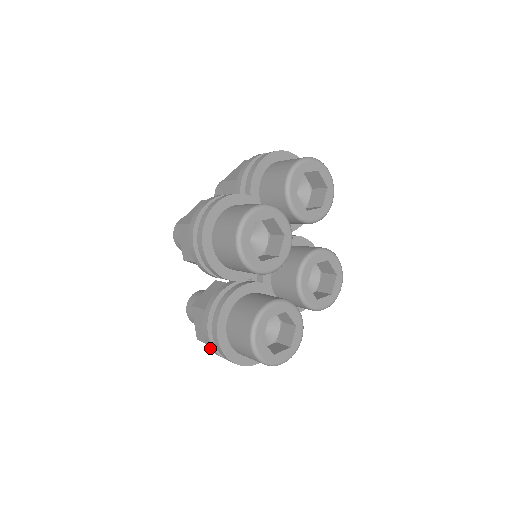
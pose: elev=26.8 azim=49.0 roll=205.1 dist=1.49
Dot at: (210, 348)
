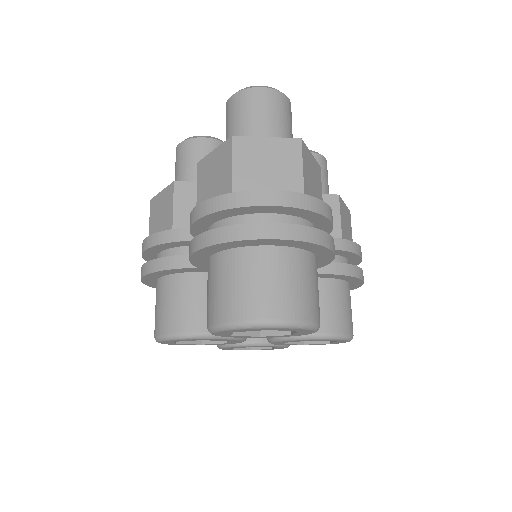
Dot at: occluded
